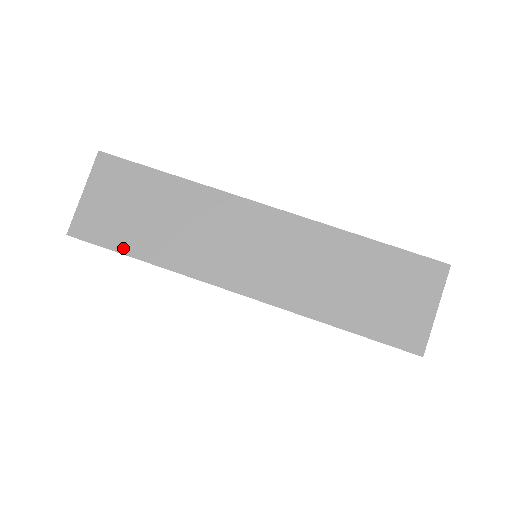
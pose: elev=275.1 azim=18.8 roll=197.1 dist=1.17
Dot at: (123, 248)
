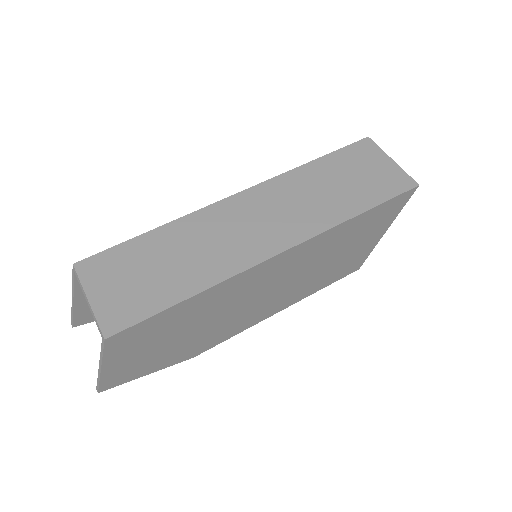
Dot at: (164, 304)
